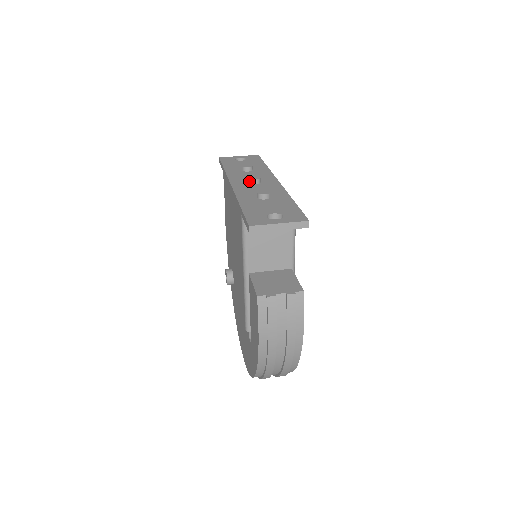
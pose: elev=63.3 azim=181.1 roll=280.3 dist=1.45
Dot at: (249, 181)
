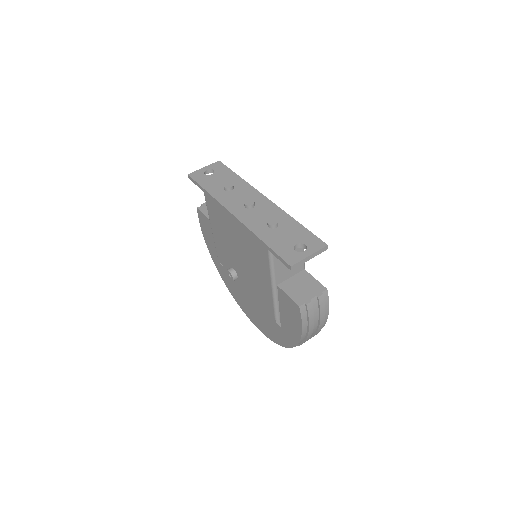
Dot at: (246, 207)
